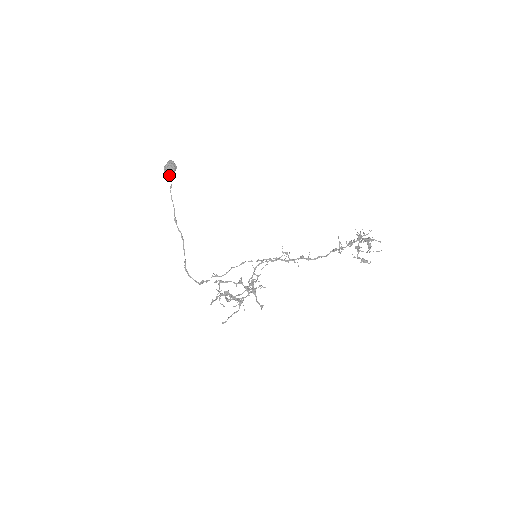
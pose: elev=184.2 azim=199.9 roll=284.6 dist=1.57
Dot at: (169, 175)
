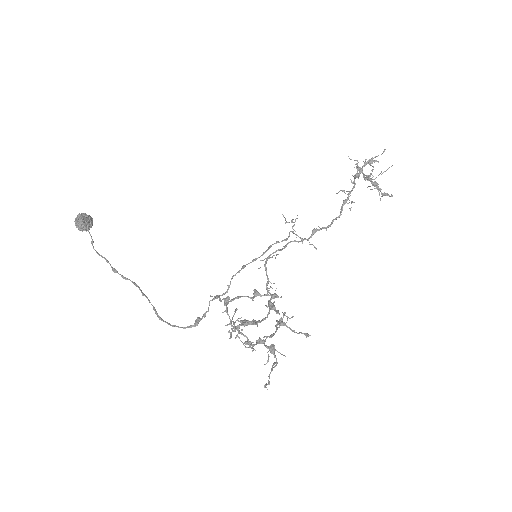
Dot at: (85, 224)
